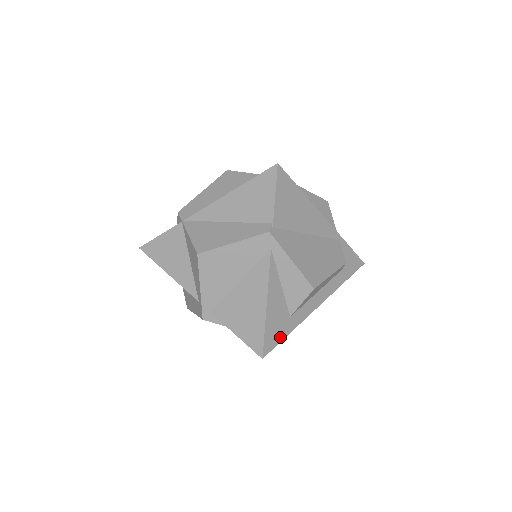
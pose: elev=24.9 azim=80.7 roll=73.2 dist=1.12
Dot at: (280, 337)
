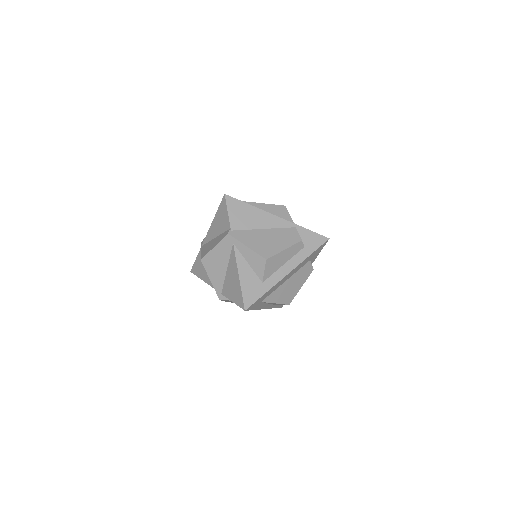
Dot at: (257, 296)
